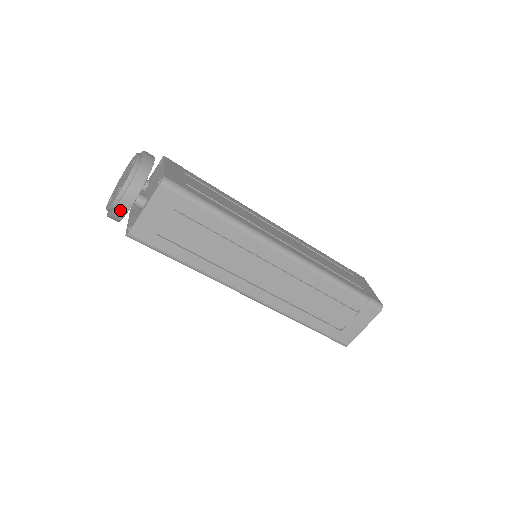
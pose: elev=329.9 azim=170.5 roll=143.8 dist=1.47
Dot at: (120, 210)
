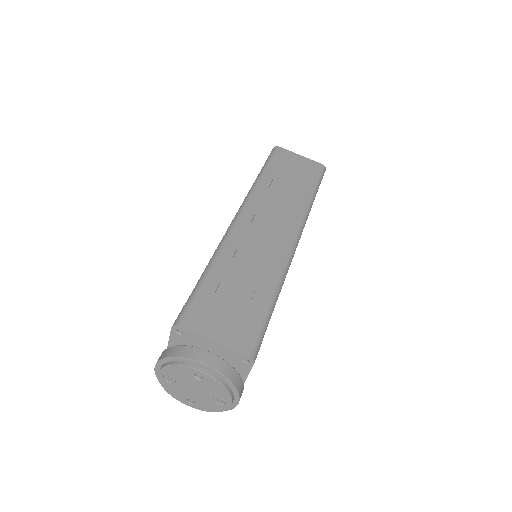
Dot at: occluded
